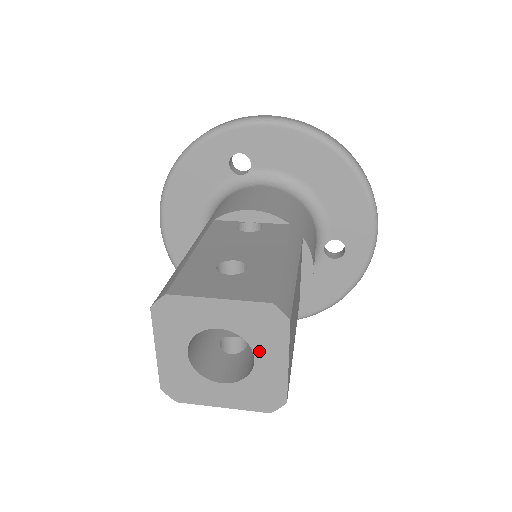
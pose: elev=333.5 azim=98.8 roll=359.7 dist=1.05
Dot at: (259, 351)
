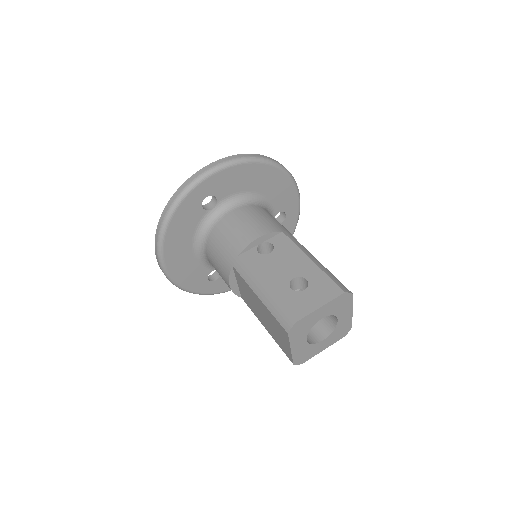
Dot at: (340, 315)
